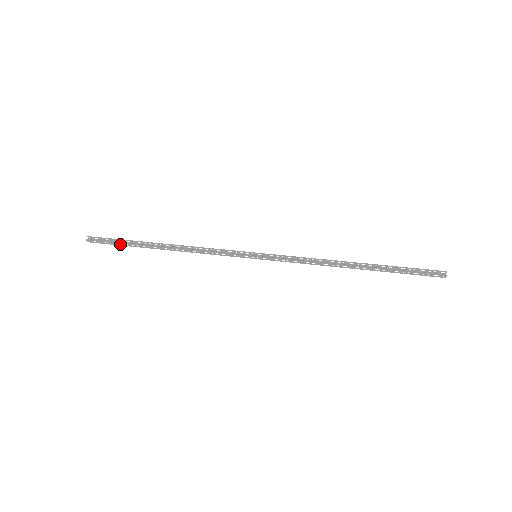
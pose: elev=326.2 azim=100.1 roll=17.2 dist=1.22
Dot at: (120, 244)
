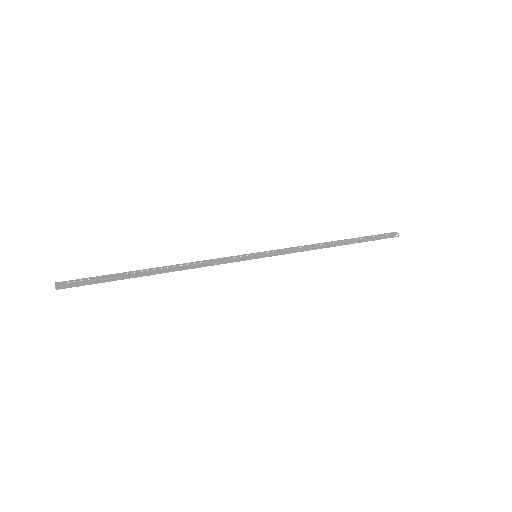
Dot at: (103, 282)
